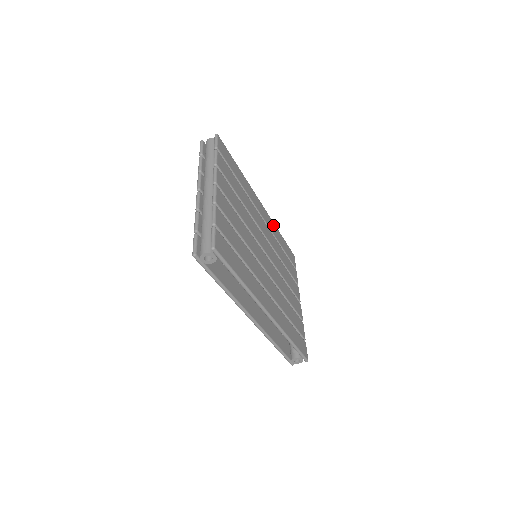
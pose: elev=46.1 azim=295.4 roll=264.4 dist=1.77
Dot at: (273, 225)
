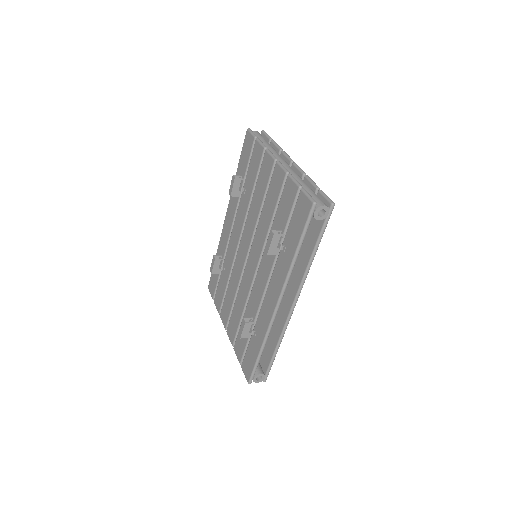
Dot at: occluded
